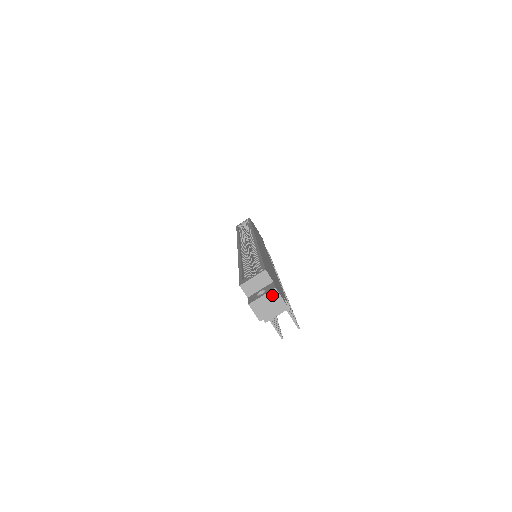
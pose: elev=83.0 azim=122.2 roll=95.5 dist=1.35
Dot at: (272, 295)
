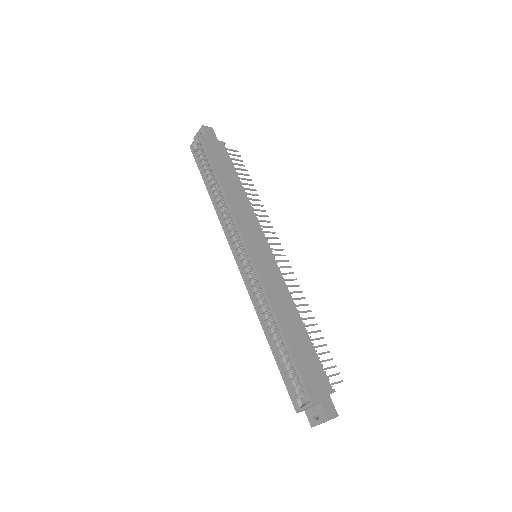
Dot at: occluded
